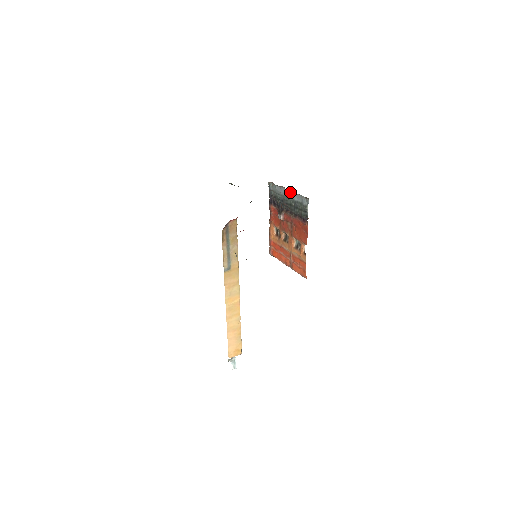
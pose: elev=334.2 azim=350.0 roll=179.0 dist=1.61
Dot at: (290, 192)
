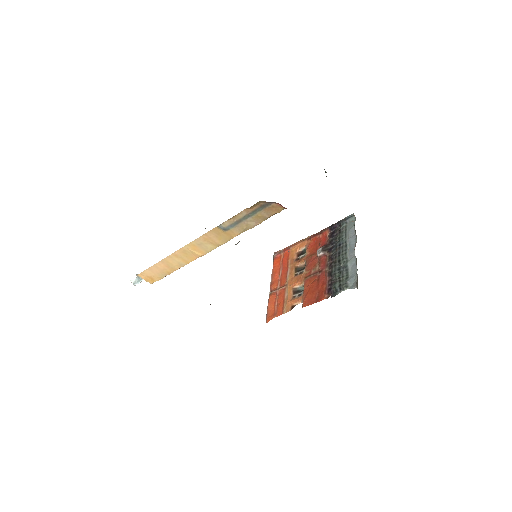
Dot at: occluded
